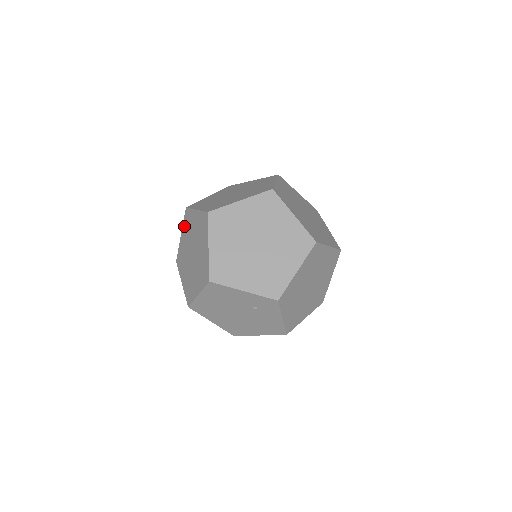
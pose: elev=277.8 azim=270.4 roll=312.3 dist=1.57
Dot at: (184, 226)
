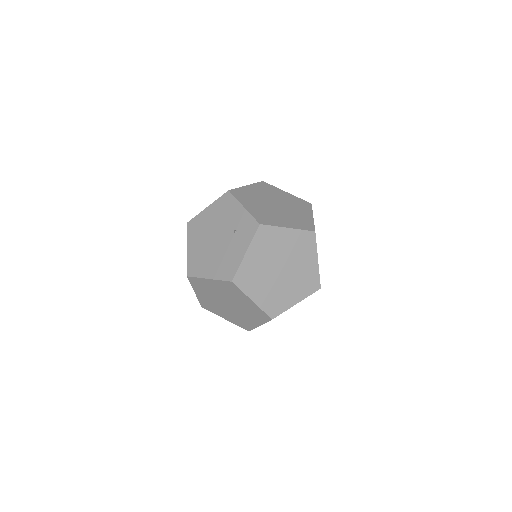
Dot at: occluded
